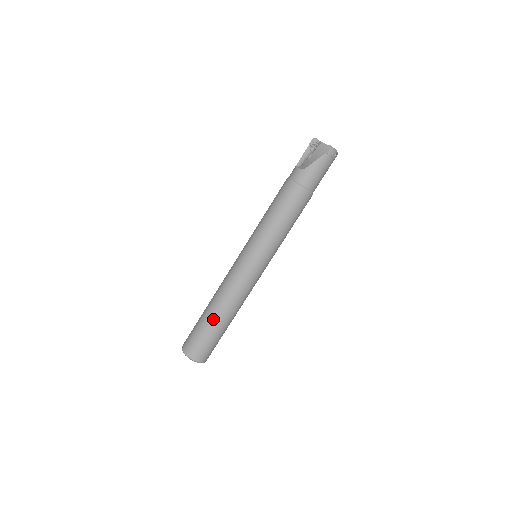
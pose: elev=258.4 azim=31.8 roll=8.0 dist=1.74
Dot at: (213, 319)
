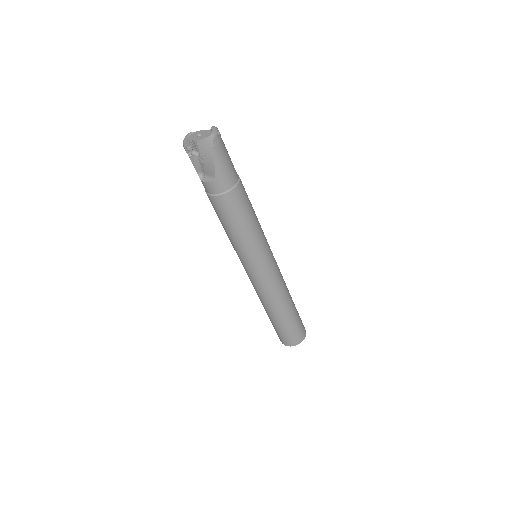
Dot at: (284, 317)
